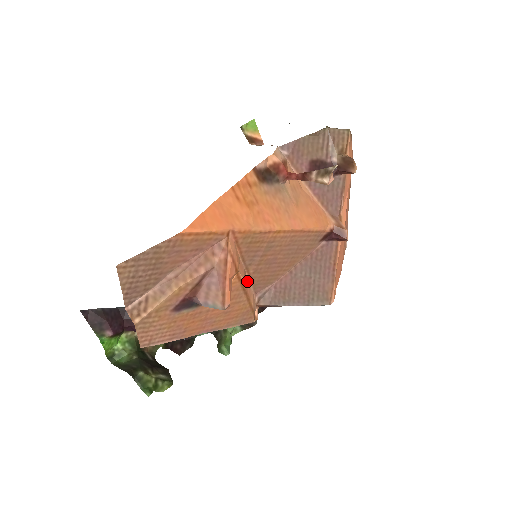
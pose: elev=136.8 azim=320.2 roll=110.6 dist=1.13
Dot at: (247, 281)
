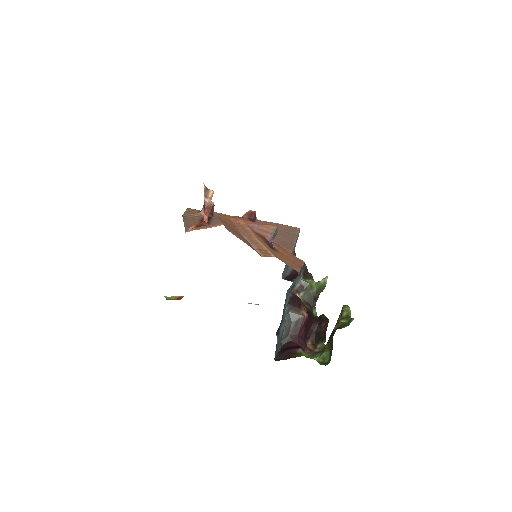
Dot at: occluded
